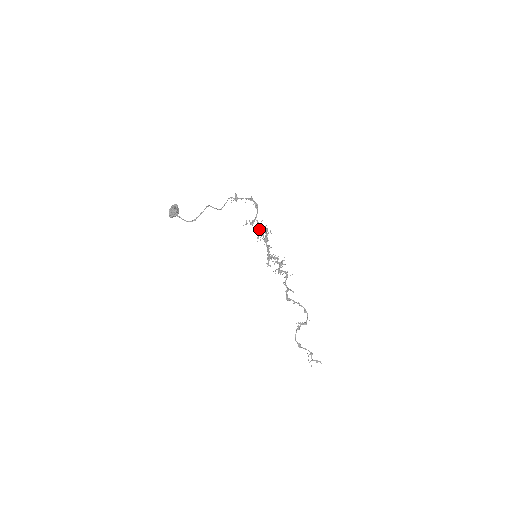
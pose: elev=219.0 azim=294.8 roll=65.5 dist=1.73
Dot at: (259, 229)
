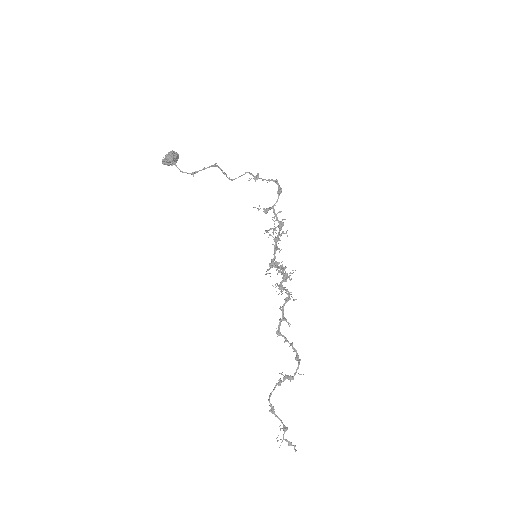
Dot at: occluded
